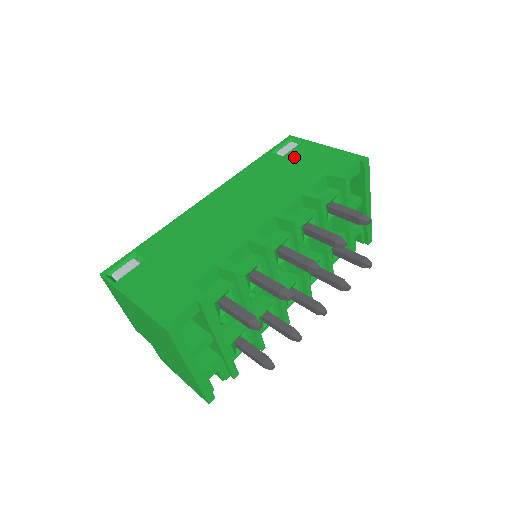
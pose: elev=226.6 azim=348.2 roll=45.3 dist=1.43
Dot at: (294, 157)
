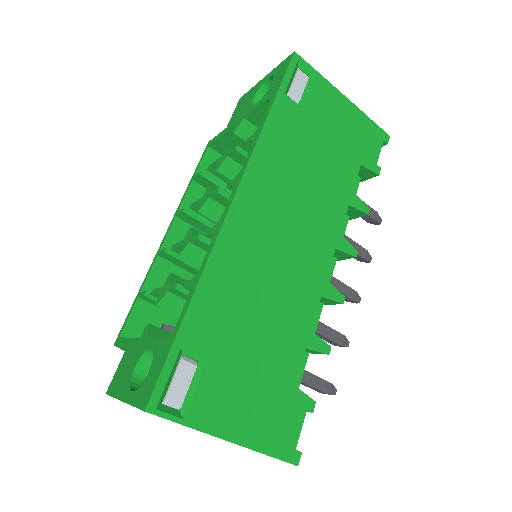
Dot at: (318, 115)
